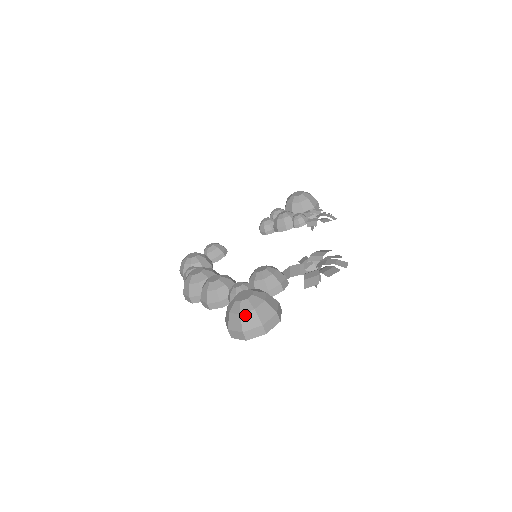
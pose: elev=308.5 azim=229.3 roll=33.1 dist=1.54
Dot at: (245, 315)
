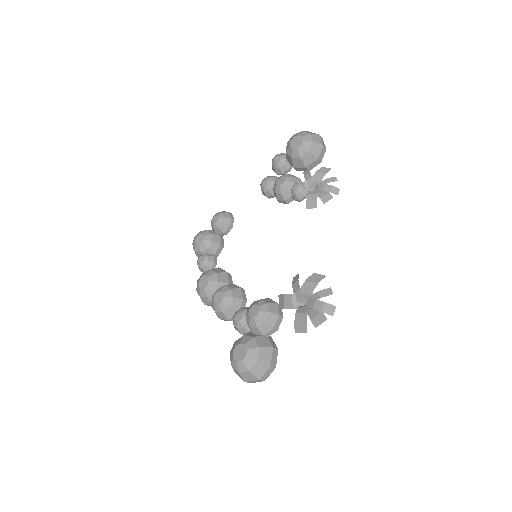
Dot at: (243, 374)
